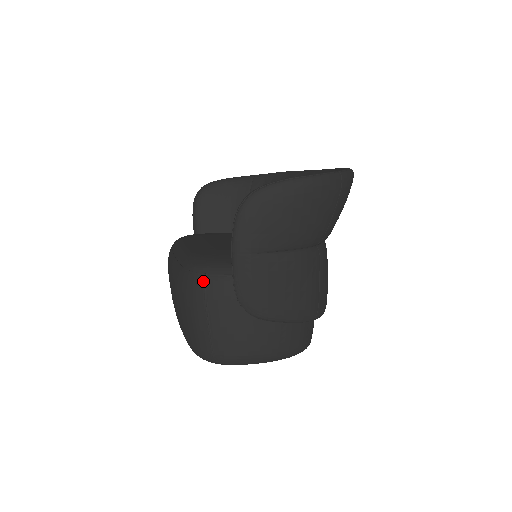
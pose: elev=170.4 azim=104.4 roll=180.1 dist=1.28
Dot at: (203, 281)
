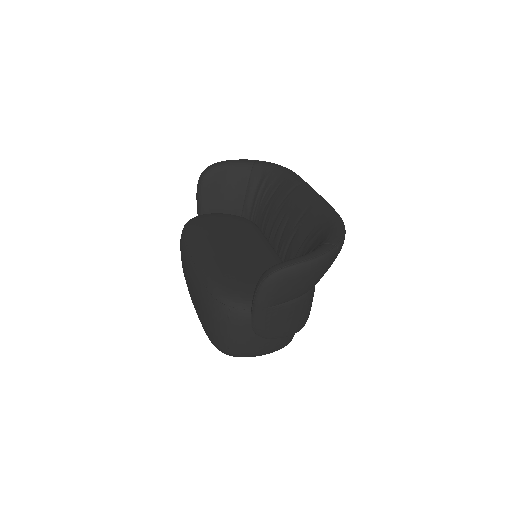
Dot at: (227, 311)
